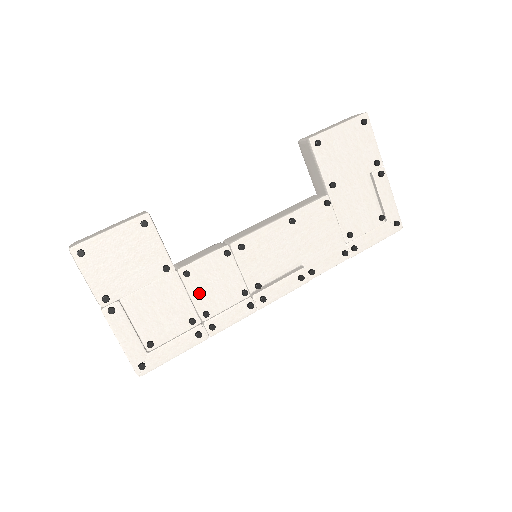
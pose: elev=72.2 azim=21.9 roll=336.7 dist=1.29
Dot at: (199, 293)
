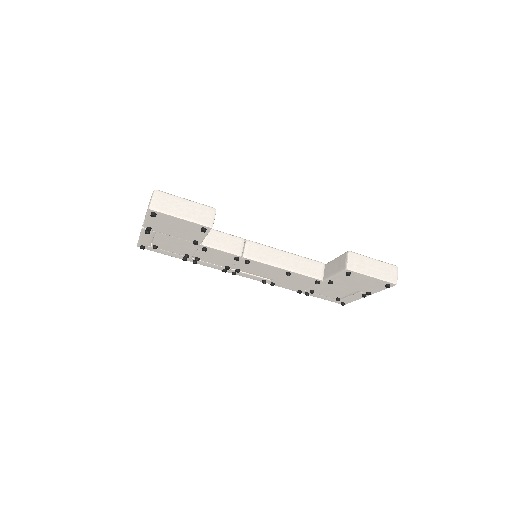
Dot at: (203, 254)
